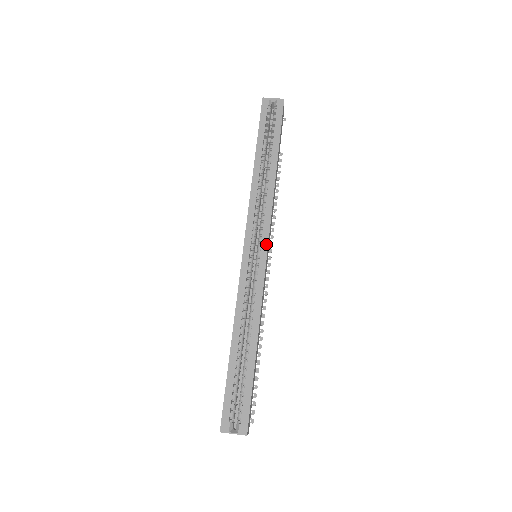
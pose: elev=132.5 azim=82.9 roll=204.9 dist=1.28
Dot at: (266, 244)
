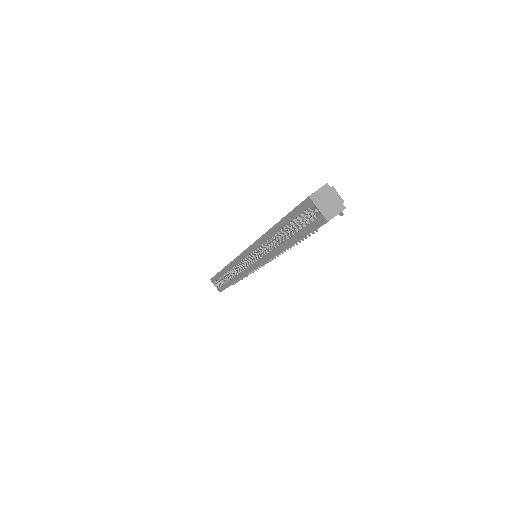
Dot at: (256, 267)
